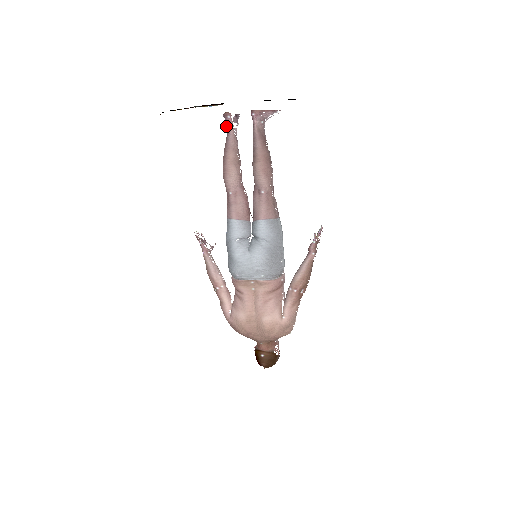
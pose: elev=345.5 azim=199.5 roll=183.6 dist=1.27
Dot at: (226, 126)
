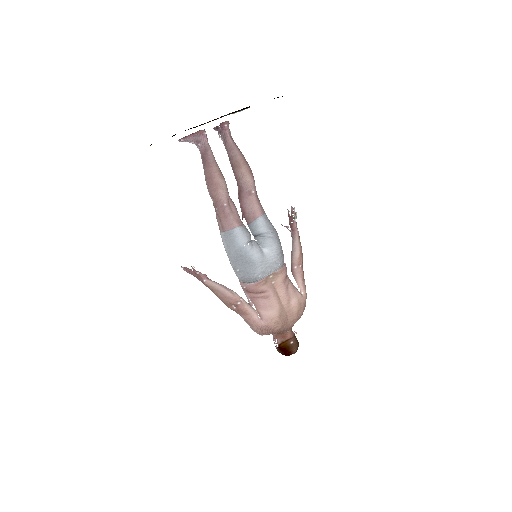
Dot at: (200, 144)
